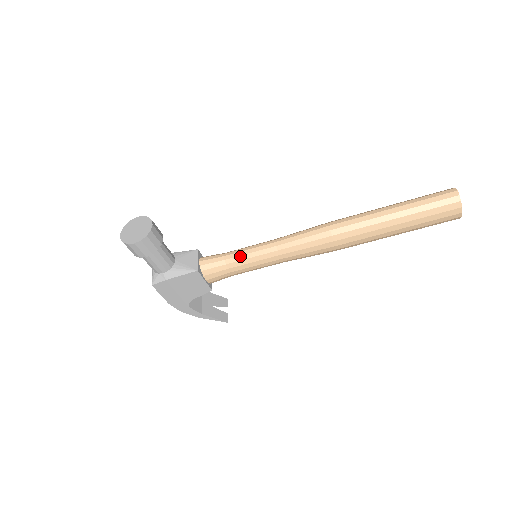
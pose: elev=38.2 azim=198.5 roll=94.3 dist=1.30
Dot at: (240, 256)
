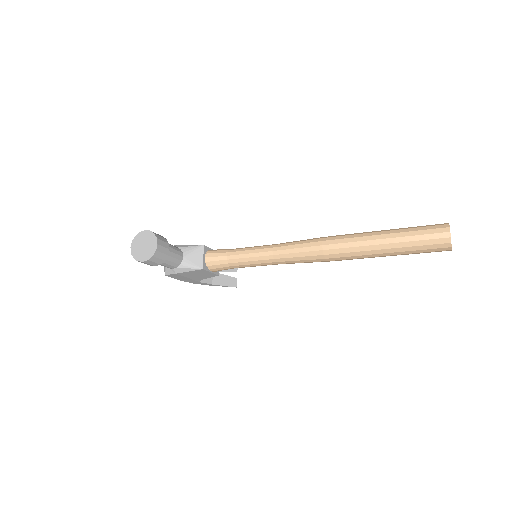
Dot at: (241, 259)
